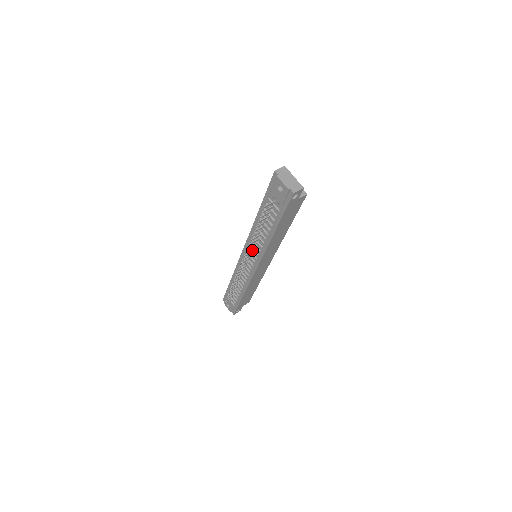
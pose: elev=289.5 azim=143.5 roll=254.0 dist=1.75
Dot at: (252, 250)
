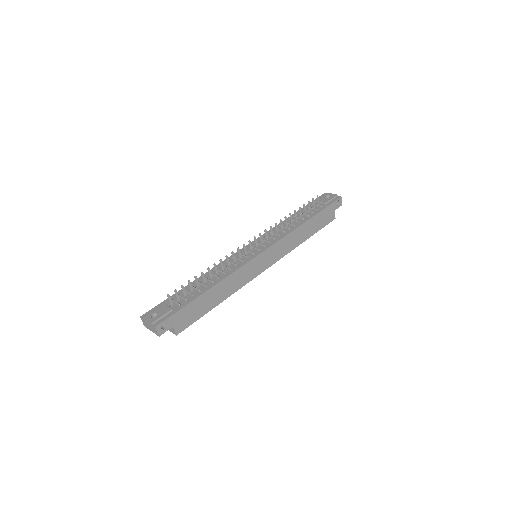
Dot at: (267, 238)
